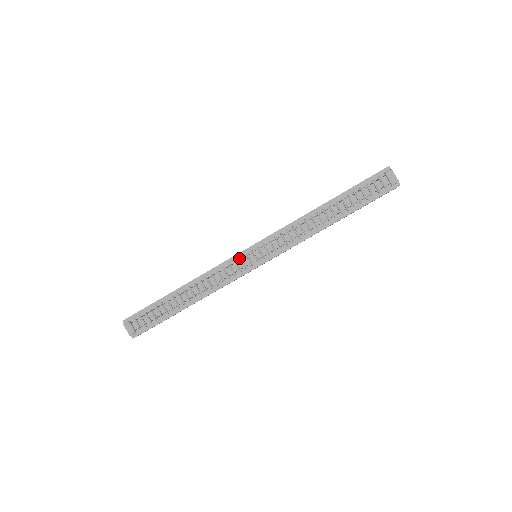
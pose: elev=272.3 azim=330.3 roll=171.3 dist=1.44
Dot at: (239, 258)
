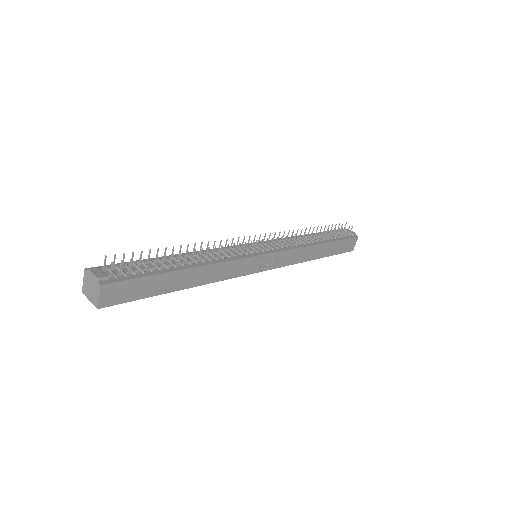
Dot at: (241, 247)
